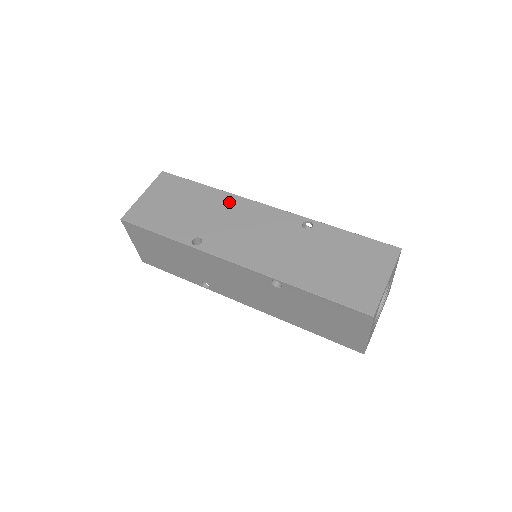
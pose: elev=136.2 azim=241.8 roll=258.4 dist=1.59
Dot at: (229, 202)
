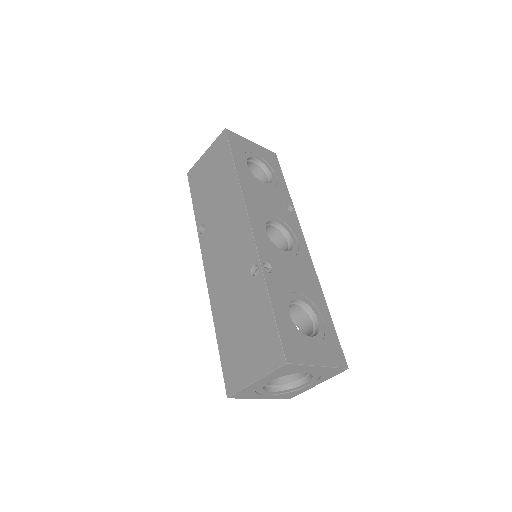
Dot at: (234, 200)
